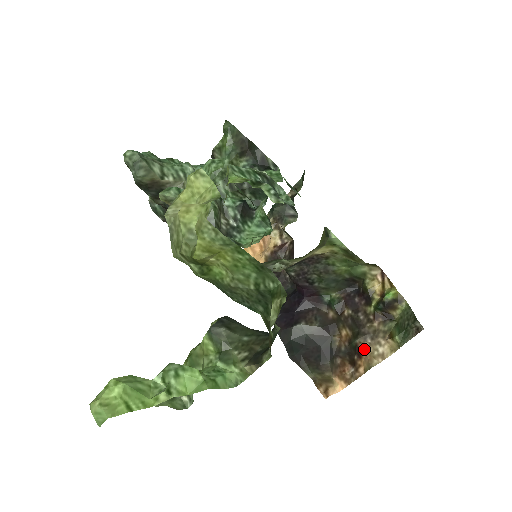
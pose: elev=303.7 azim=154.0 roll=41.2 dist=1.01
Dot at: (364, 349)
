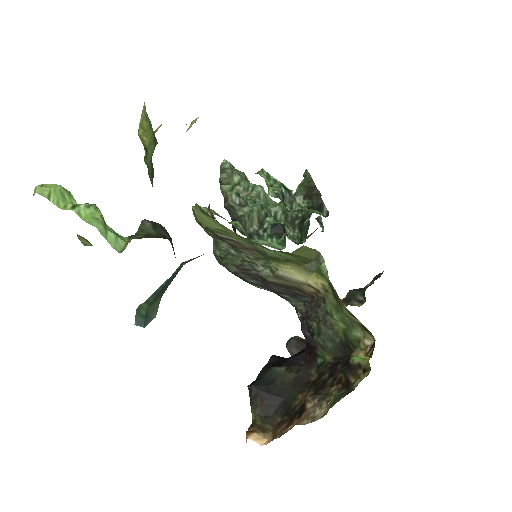
Dot at: (307, 409)
